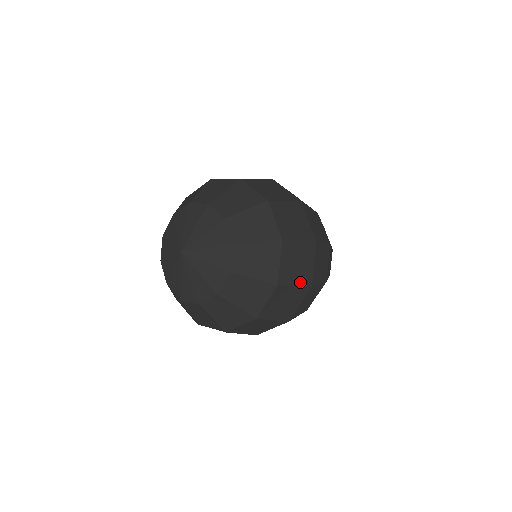
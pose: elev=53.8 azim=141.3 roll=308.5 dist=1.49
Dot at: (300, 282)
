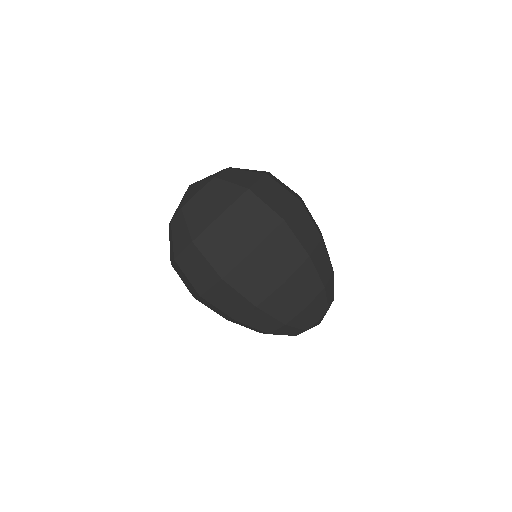
Dot at: (272, 207)
